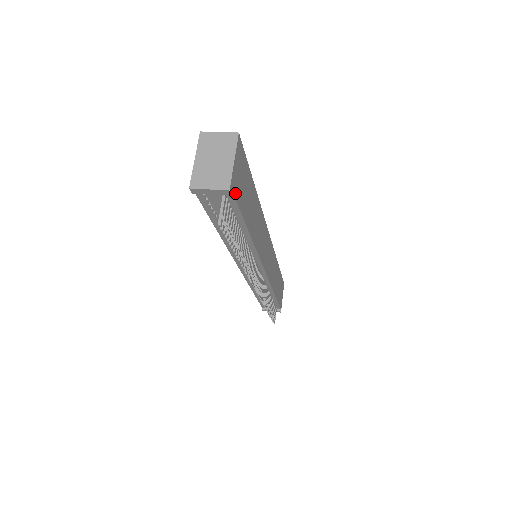
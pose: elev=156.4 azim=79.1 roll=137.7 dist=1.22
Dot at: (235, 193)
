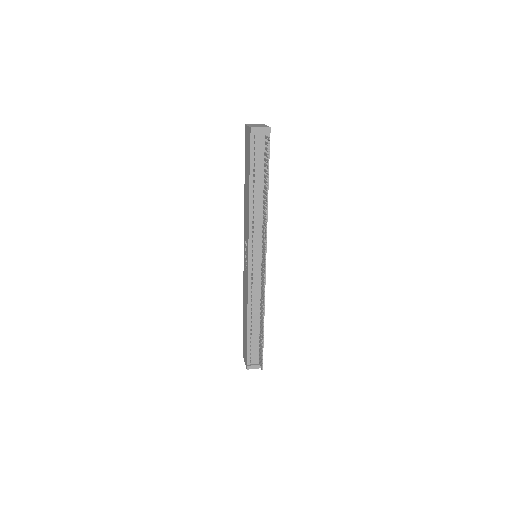
Dot at: occluded
